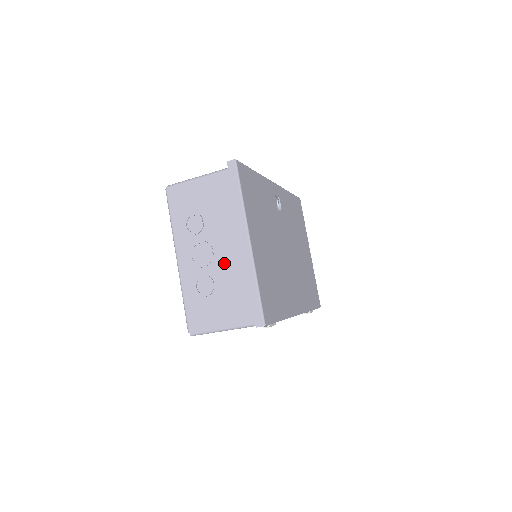
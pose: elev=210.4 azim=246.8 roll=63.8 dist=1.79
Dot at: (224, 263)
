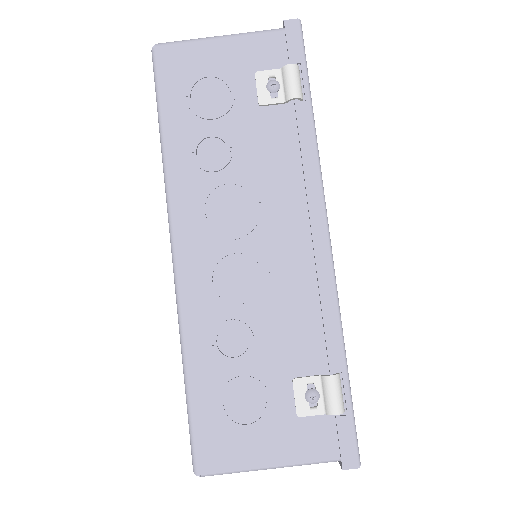
Dot at: occluded
